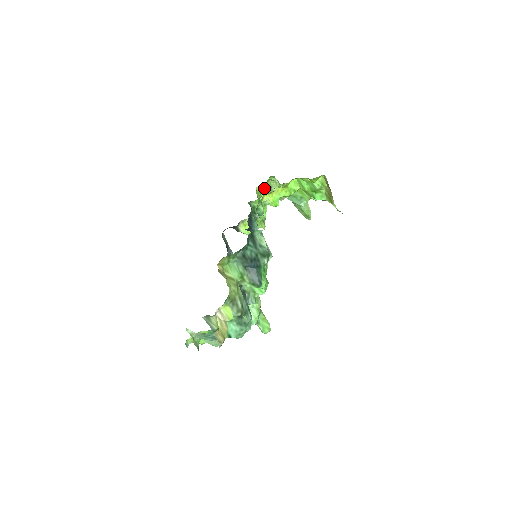
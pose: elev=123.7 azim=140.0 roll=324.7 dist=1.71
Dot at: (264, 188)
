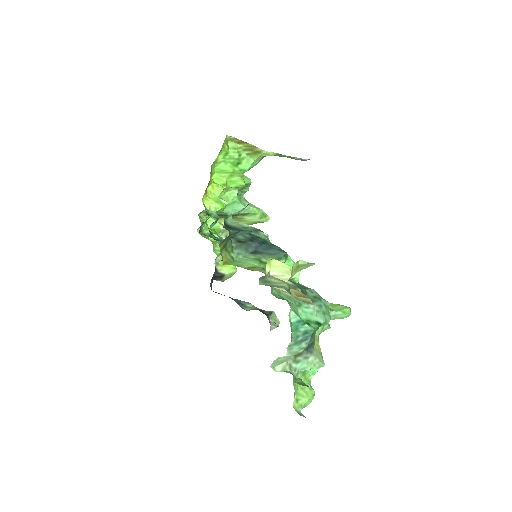
Dot at: occluded
